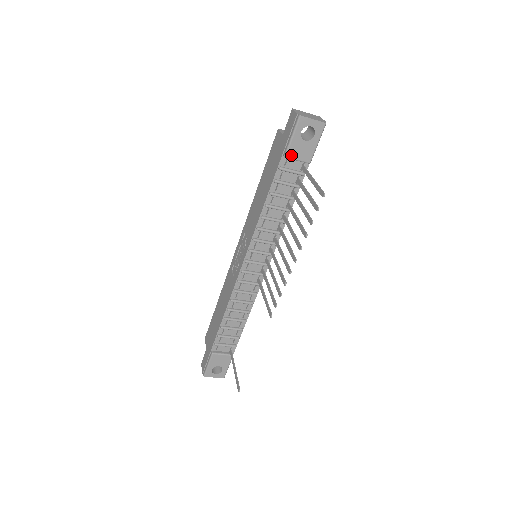
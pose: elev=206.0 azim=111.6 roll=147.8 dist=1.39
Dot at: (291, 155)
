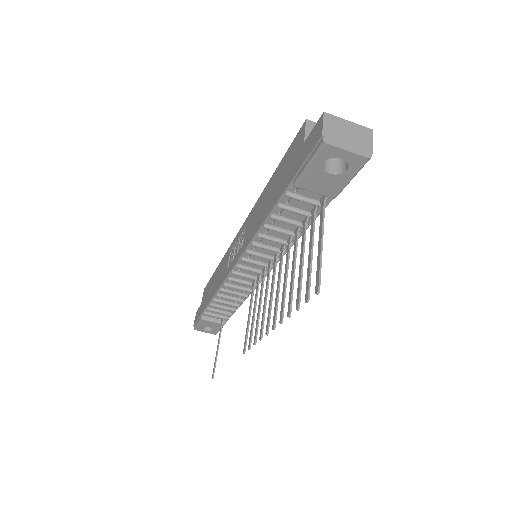
Dot at: (304, 186)
